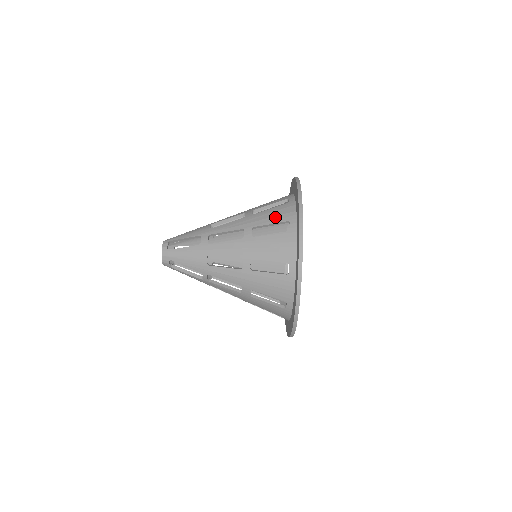
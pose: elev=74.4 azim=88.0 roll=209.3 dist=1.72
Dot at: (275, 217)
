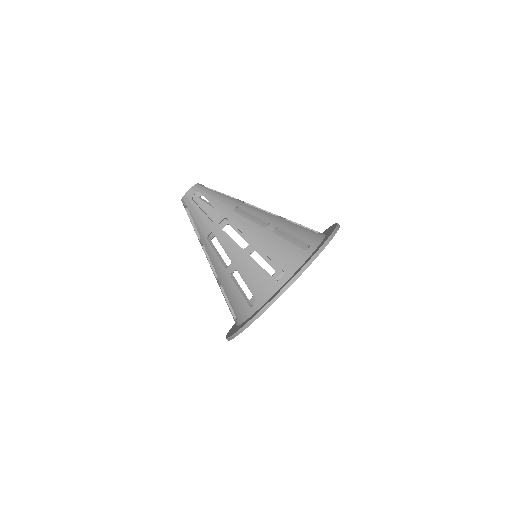
Dot at: occluded
